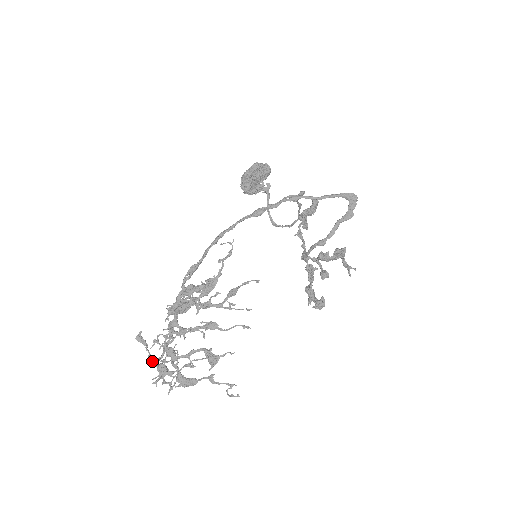
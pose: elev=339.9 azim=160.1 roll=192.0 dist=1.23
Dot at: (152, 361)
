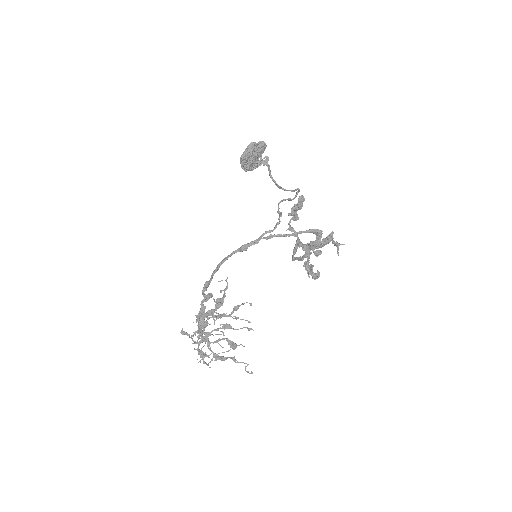
Dot at: (194, 349)
